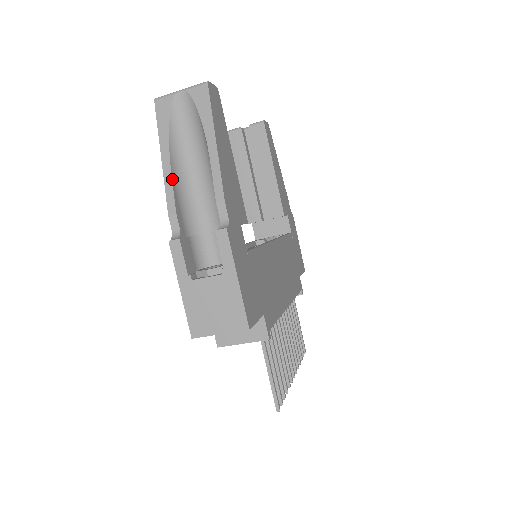
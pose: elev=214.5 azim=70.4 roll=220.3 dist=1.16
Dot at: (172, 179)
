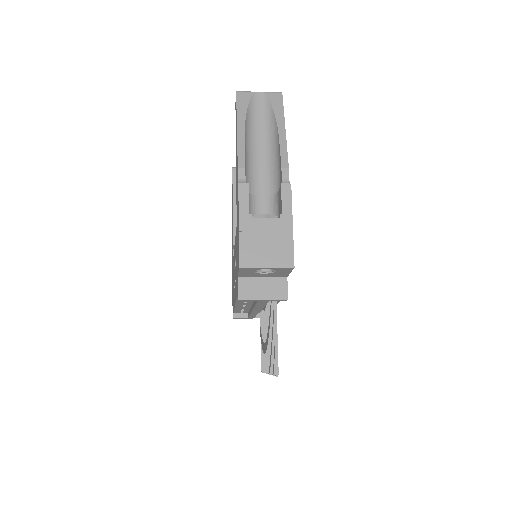
Dot at: (244, 144)
